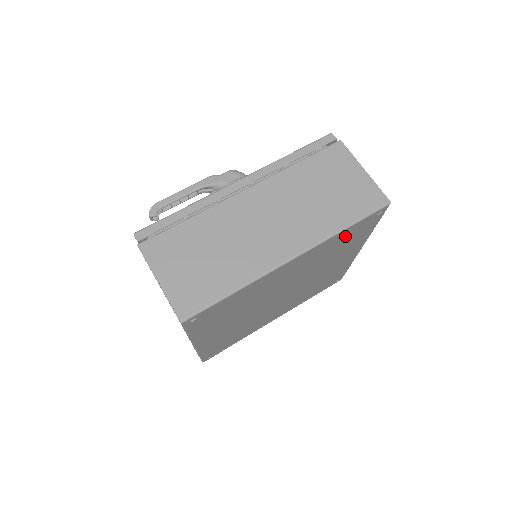
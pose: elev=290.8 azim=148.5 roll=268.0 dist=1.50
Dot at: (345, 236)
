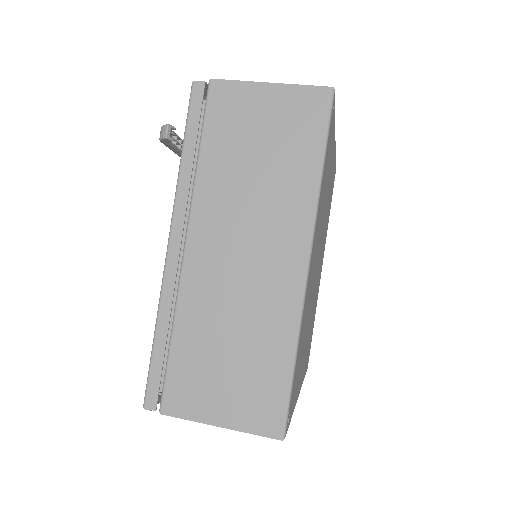
Dot at: (332, 182)
